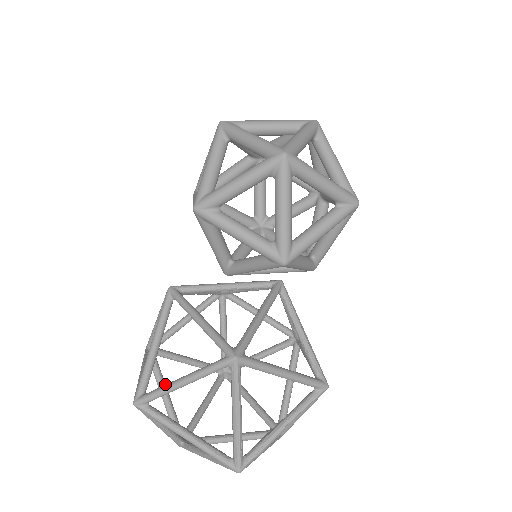
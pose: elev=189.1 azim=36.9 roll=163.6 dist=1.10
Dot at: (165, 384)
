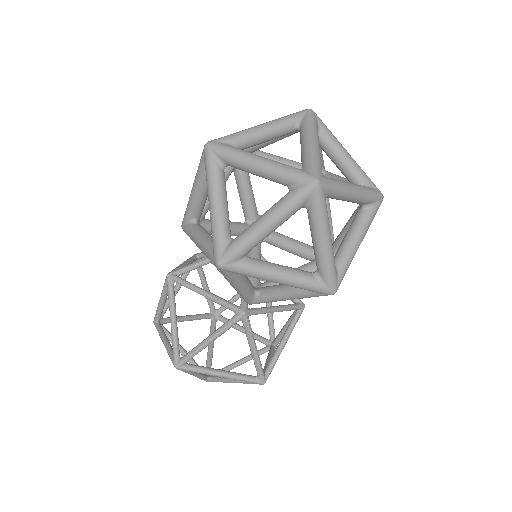
Dot at: (205, 282)
